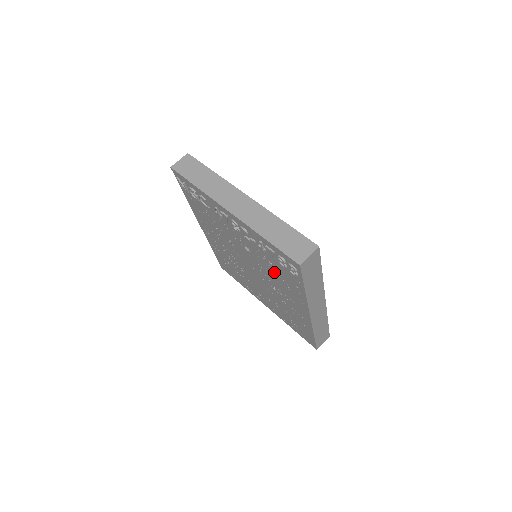
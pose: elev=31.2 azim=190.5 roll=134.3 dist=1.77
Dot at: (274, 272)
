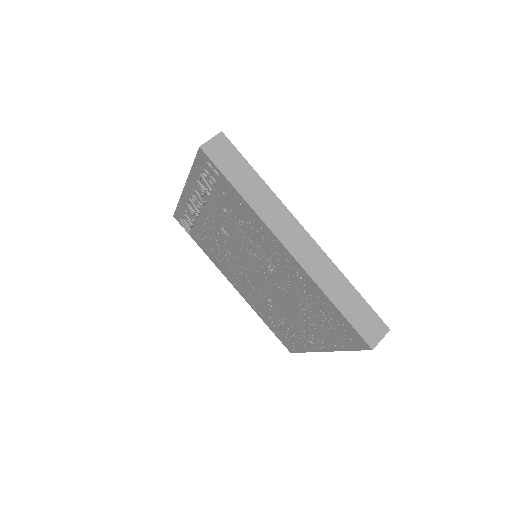
Dot at: (237, 223)
